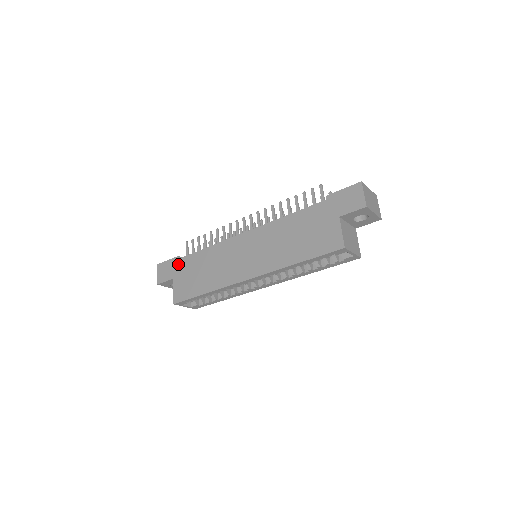
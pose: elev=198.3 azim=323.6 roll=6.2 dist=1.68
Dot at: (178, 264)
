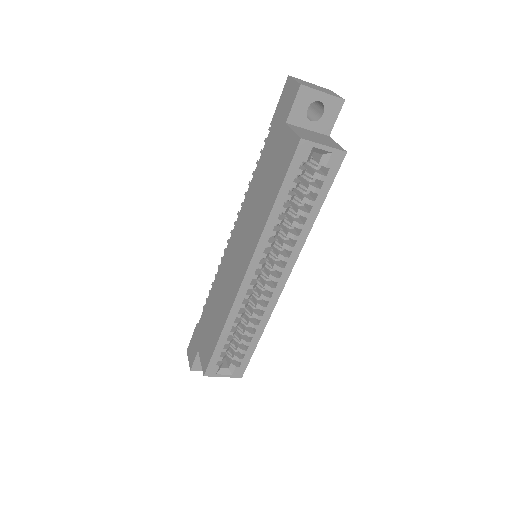
Dot at: (198, 331)
